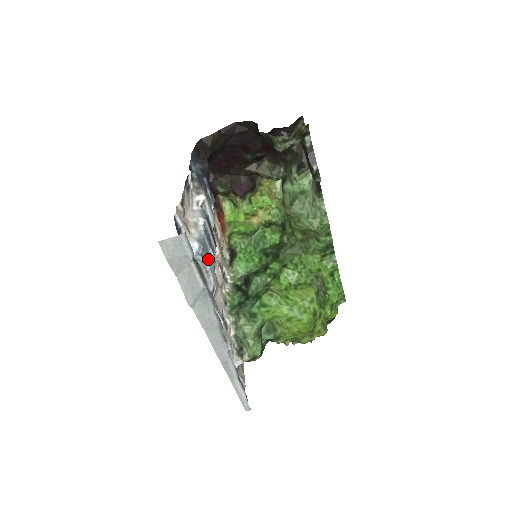
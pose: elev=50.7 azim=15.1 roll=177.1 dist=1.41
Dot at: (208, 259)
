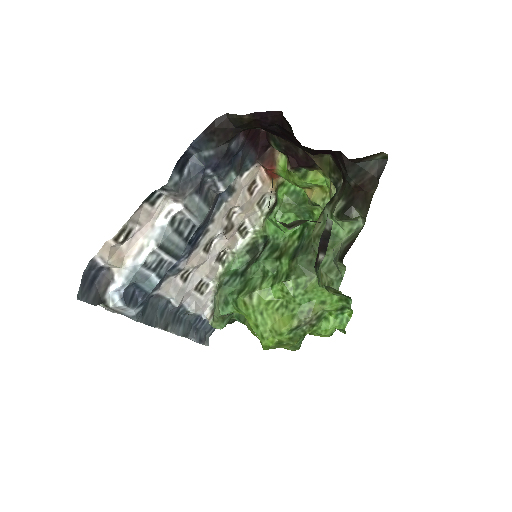
Dot at: (146, 284)
